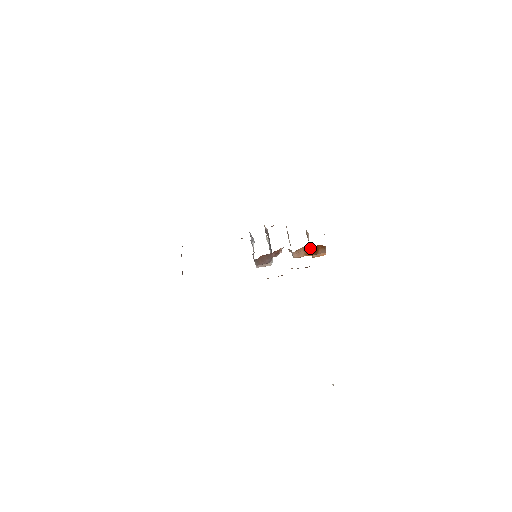
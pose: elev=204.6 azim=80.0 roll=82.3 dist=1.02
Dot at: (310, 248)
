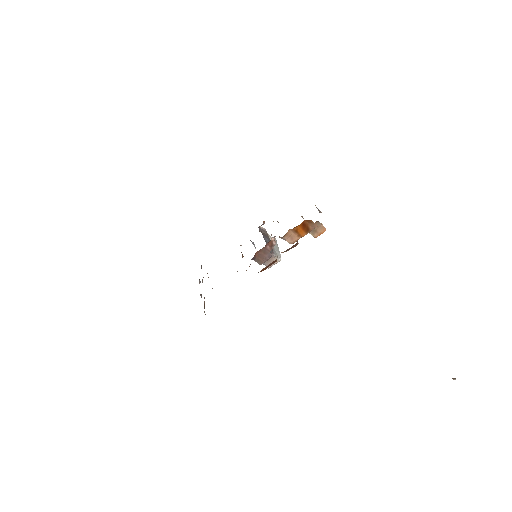
Dot at: (297, 227)
